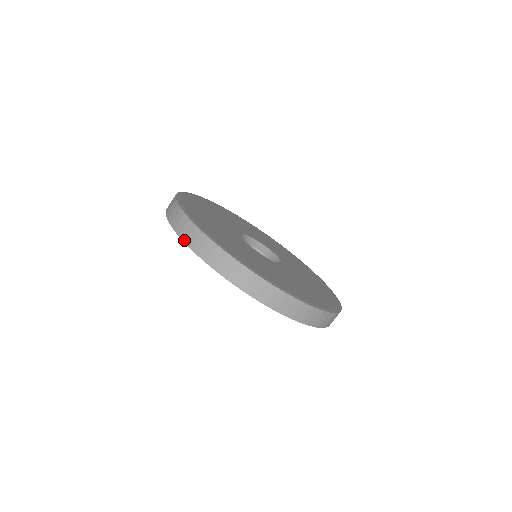
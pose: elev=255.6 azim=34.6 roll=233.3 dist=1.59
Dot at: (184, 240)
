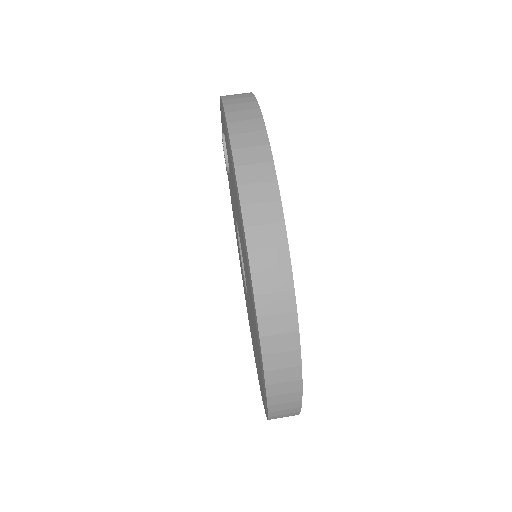
Dot at: occluded
